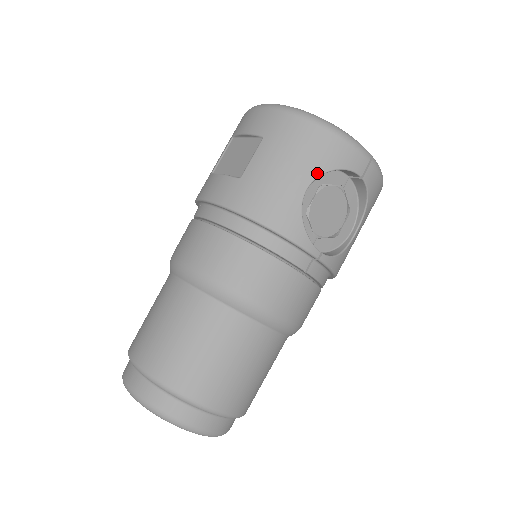
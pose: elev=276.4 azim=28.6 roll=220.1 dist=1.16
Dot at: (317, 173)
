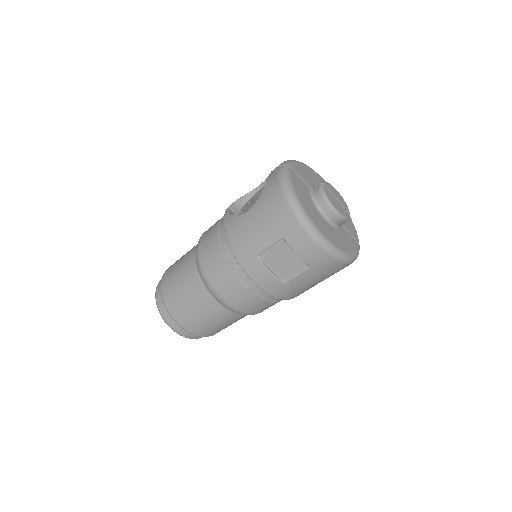
Dot at: occluded
